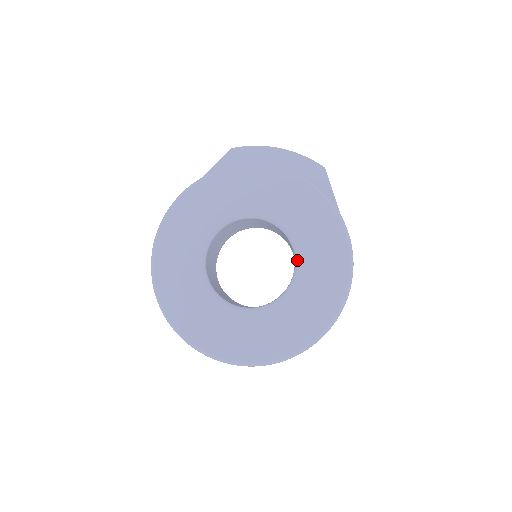
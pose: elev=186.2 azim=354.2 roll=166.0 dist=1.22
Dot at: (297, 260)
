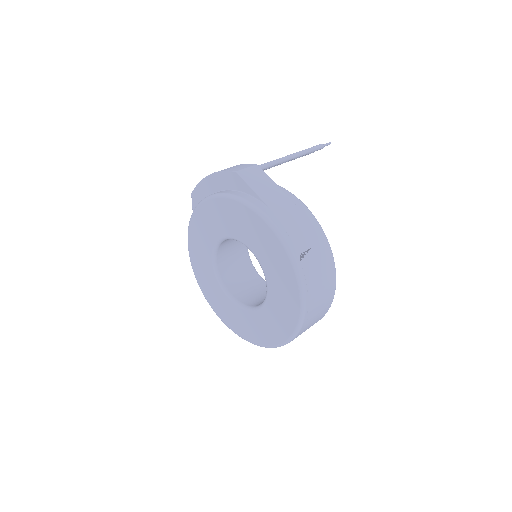
Dot at: occluded
